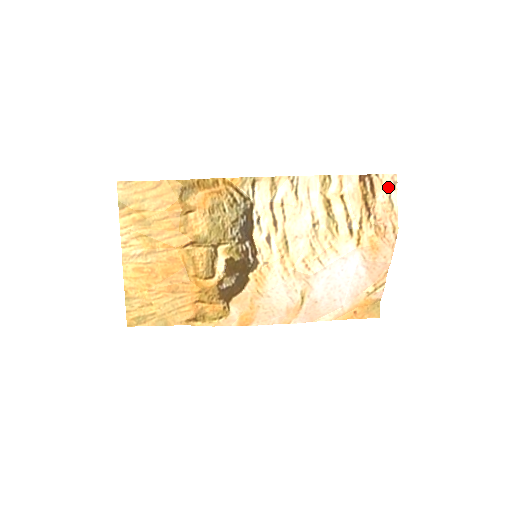
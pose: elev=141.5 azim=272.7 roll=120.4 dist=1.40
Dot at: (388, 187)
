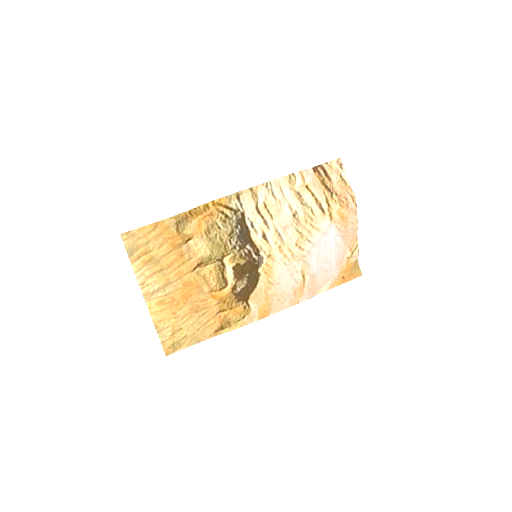
Dot at: (337, 169)
